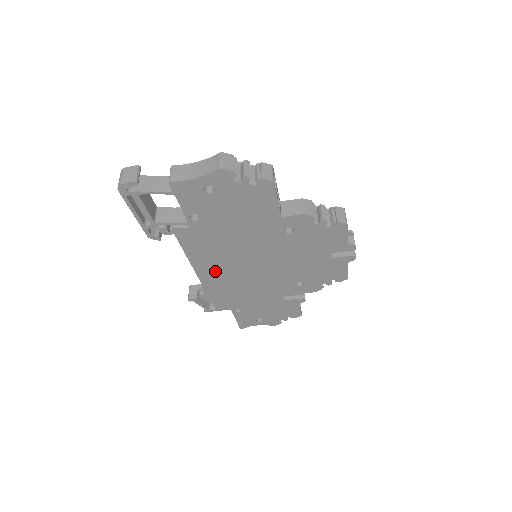
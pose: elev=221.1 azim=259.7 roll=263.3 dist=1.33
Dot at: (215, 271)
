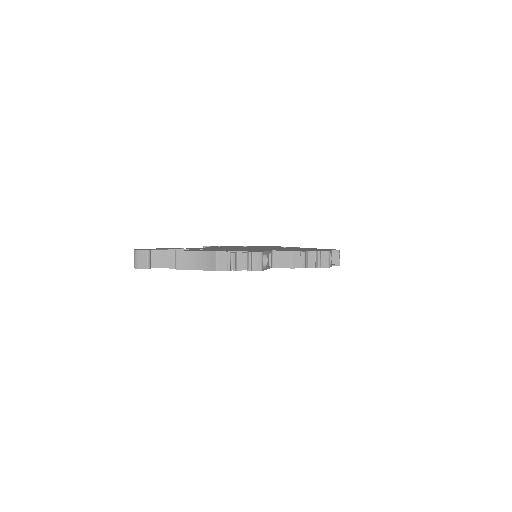
Dot at: occluded
